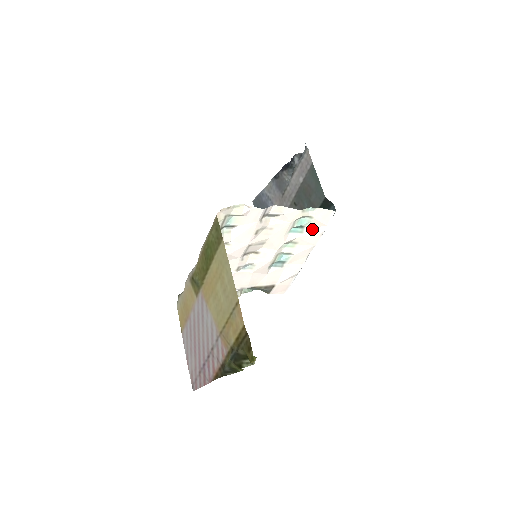
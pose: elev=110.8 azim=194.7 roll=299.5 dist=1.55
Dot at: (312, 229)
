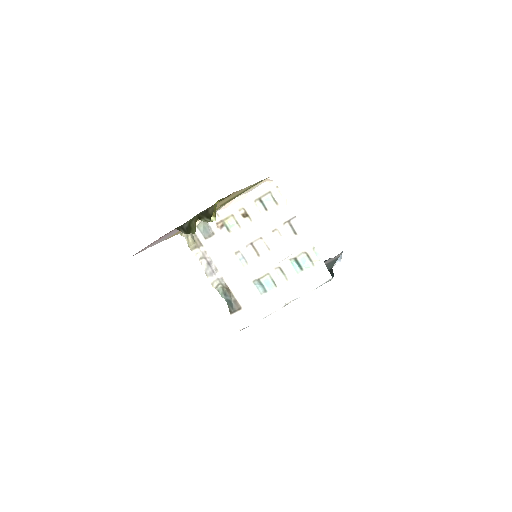
Dot at: (306, 278)
